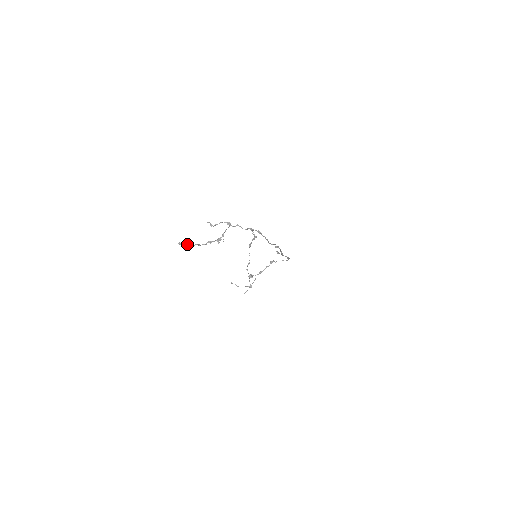
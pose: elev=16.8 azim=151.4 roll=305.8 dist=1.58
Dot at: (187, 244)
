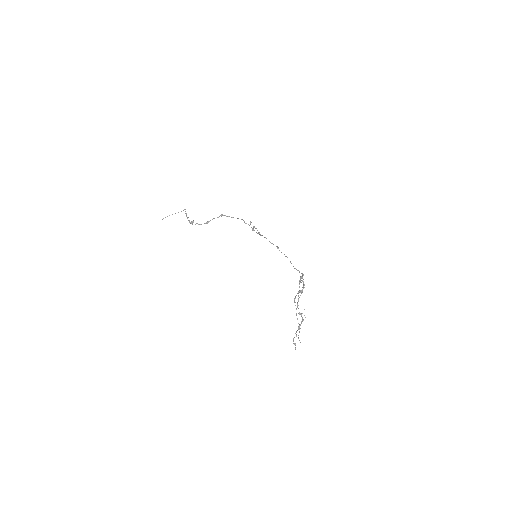
Dot at: occluded
